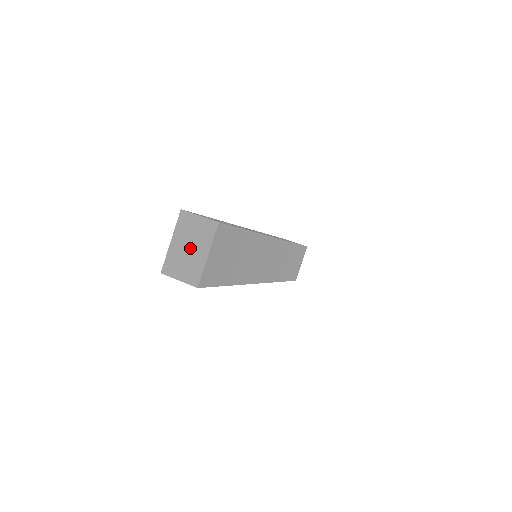
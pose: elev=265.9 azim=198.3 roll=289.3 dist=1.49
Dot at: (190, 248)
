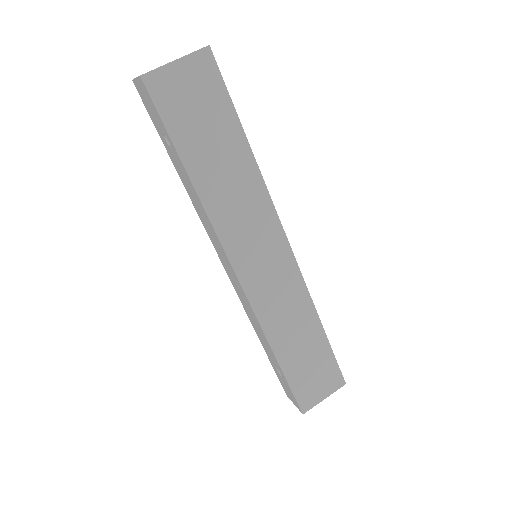
Dot at: occluded
